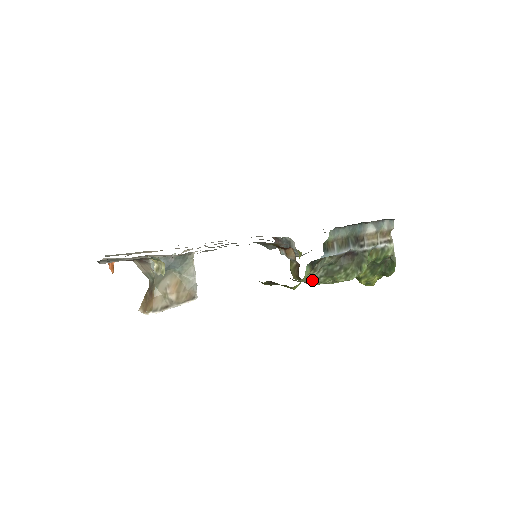
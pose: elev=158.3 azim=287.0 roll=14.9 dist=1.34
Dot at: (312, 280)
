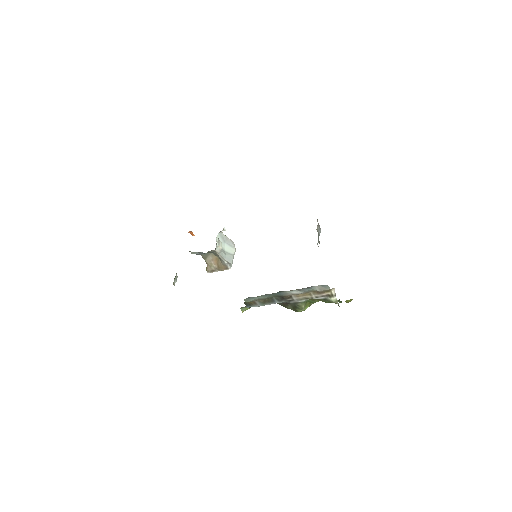
Dot at: occluded
